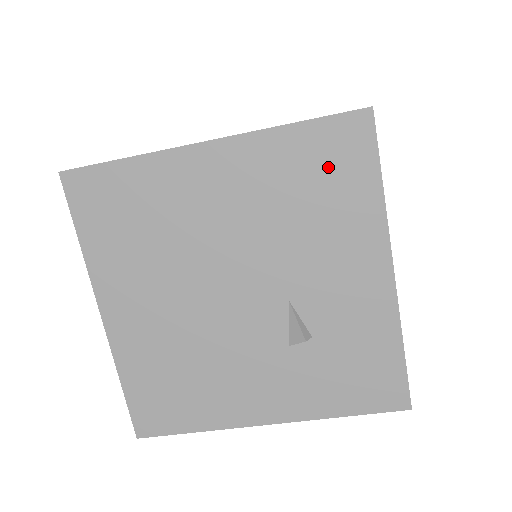
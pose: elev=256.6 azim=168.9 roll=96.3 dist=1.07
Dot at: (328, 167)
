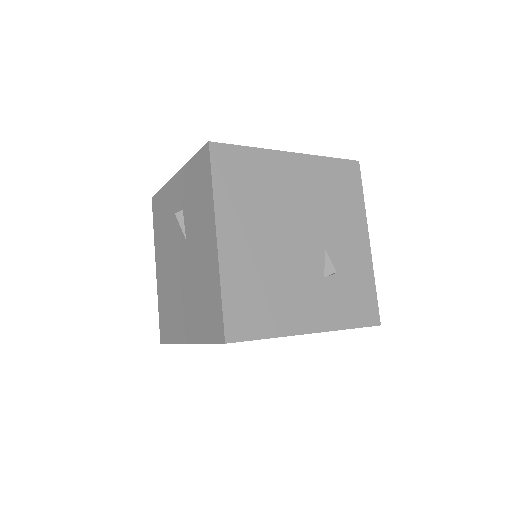
Dot at: (343, 182)
